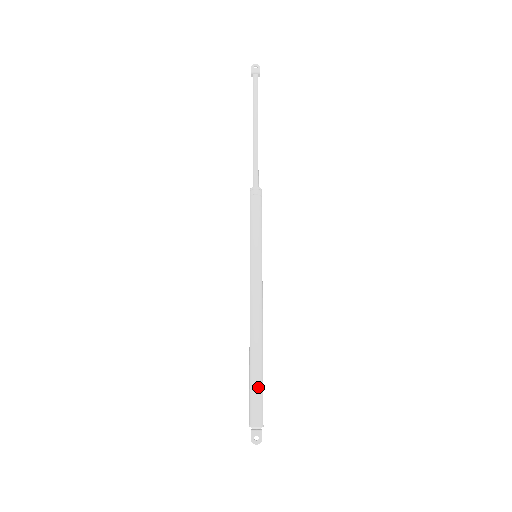
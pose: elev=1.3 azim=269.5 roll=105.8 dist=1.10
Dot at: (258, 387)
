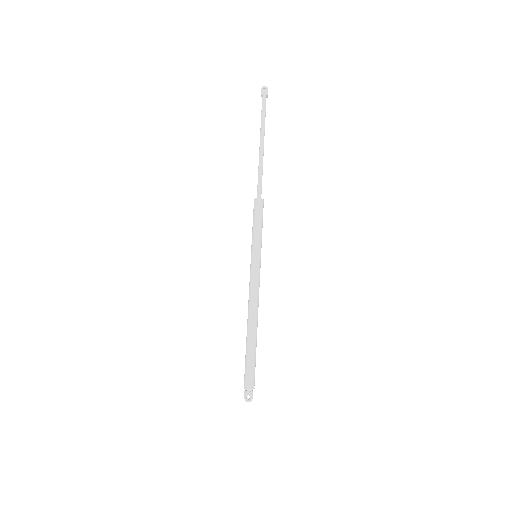
Dot at: (252, 360)
